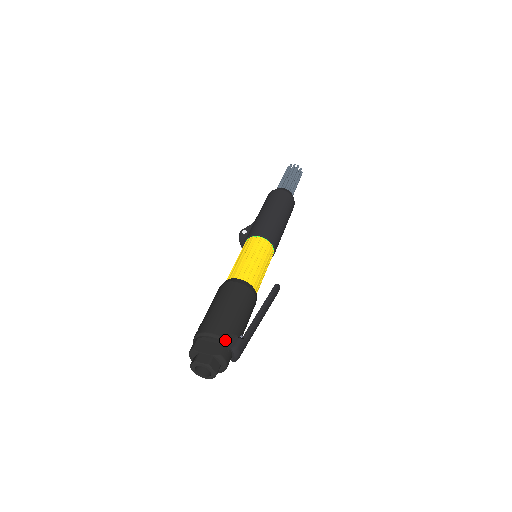
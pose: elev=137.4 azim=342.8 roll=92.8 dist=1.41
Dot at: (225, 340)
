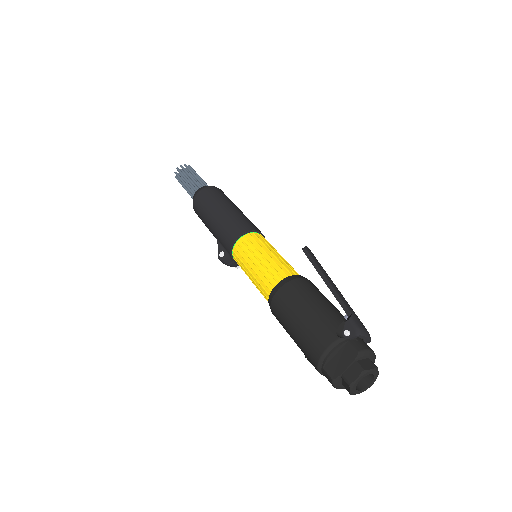
Dot at: (341, 337)
